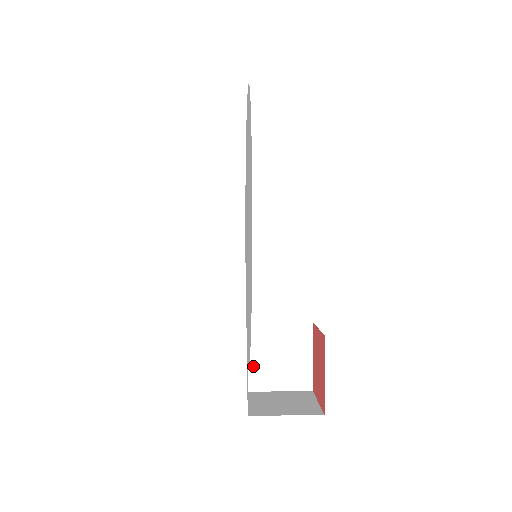
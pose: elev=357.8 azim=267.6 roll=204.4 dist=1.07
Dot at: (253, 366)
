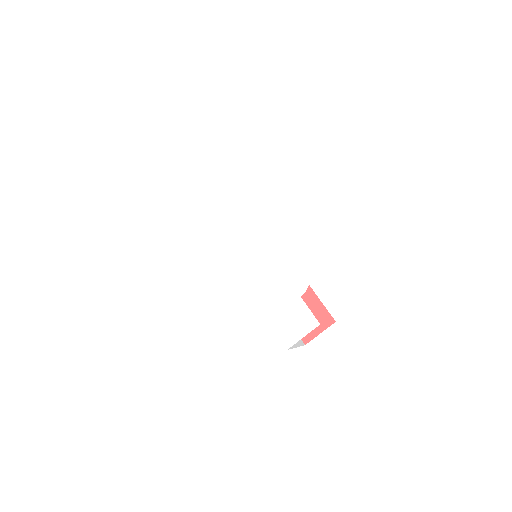
Dot at: (279, 334)
